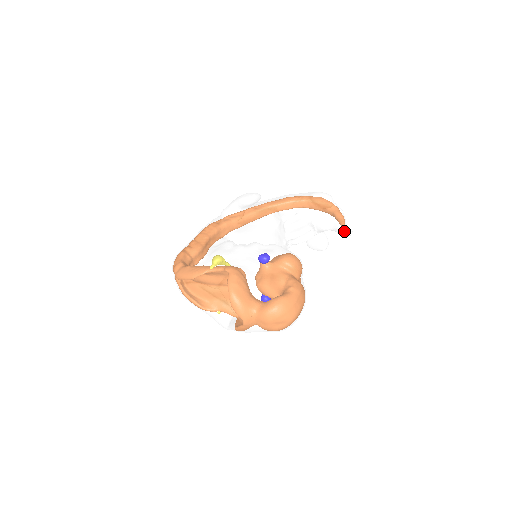
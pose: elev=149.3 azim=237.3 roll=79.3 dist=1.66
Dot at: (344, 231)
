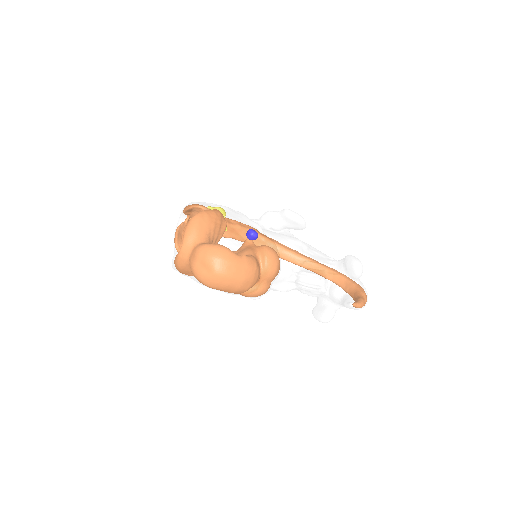
Dot at: (348, 300)
